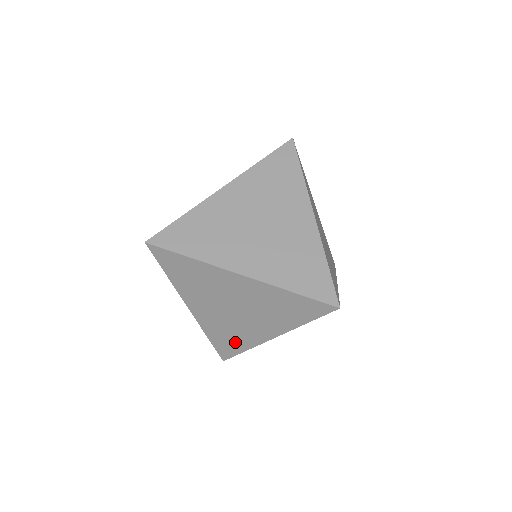
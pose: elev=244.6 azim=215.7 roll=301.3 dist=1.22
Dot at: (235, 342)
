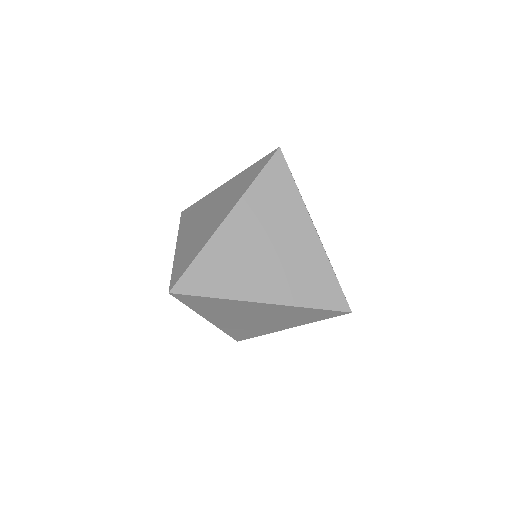
Dot at: (251, 333)
